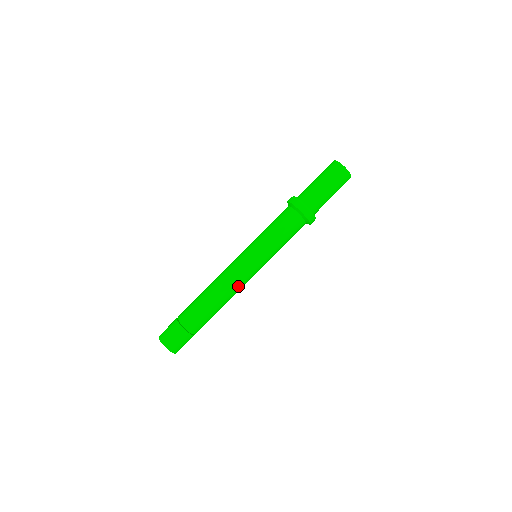
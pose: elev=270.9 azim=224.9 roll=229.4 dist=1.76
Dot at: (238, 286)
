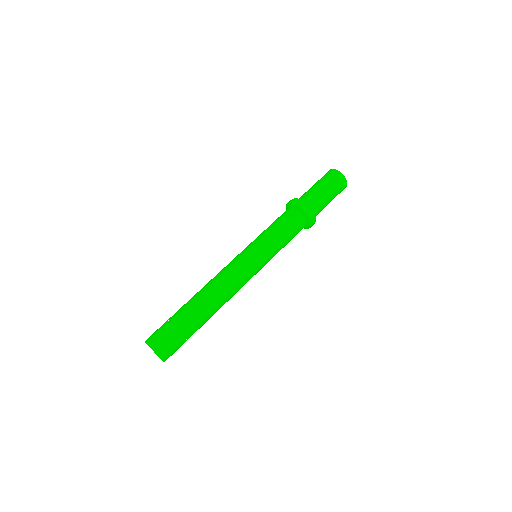
Dot at: occluded
